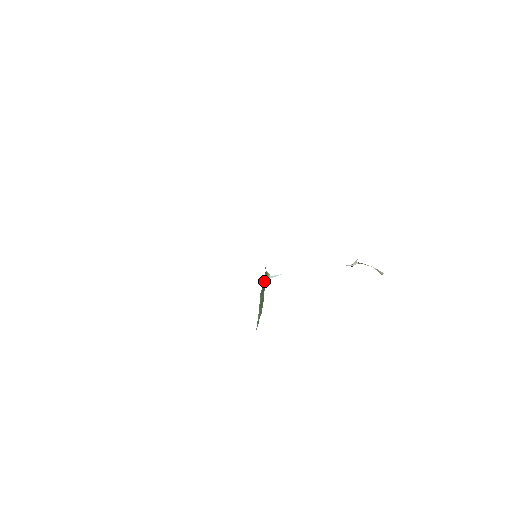
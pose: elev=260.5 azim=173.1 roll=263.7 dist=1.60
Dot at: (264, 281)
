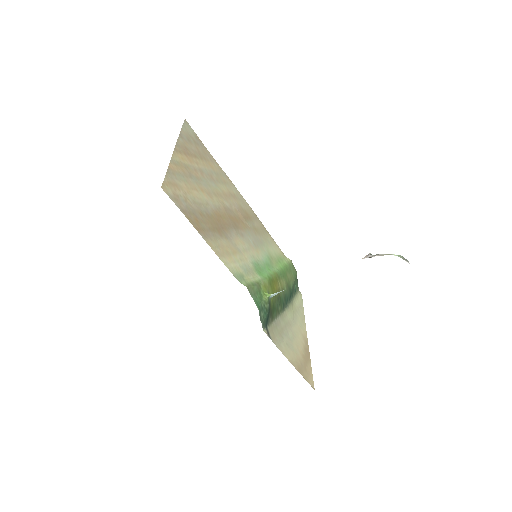
Dot at: (263, 312)
